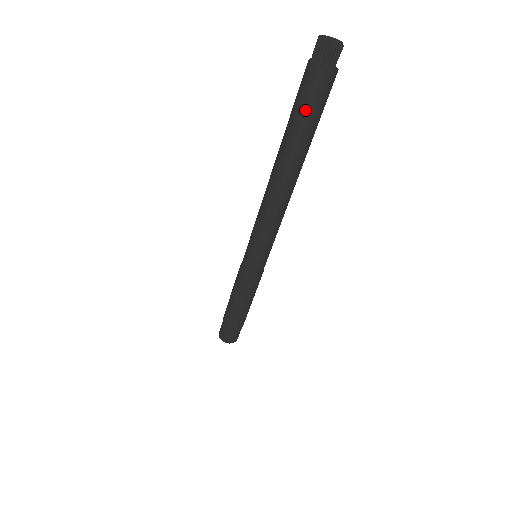
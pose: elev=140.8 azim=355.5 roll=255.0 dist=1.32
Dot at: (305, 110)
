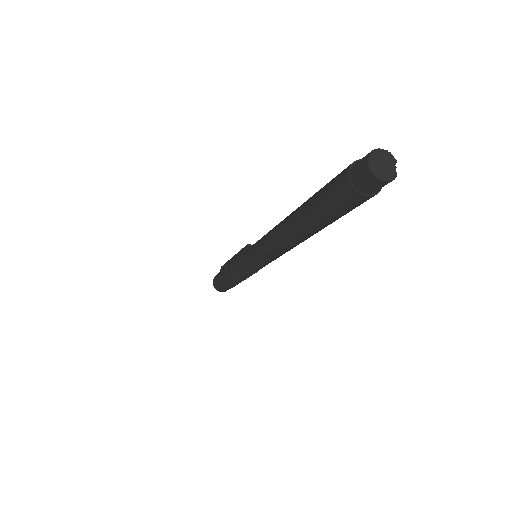
Dot at: (334, 213)
